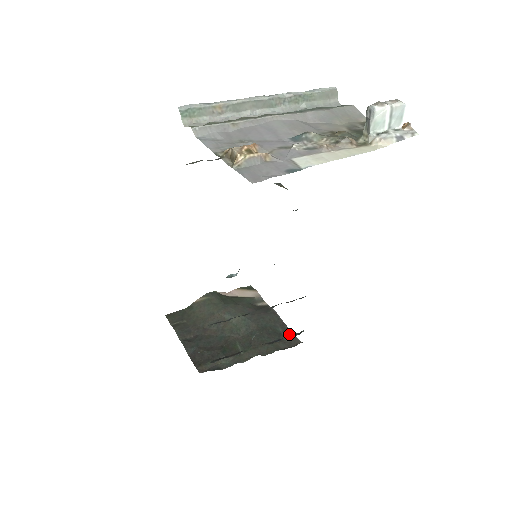
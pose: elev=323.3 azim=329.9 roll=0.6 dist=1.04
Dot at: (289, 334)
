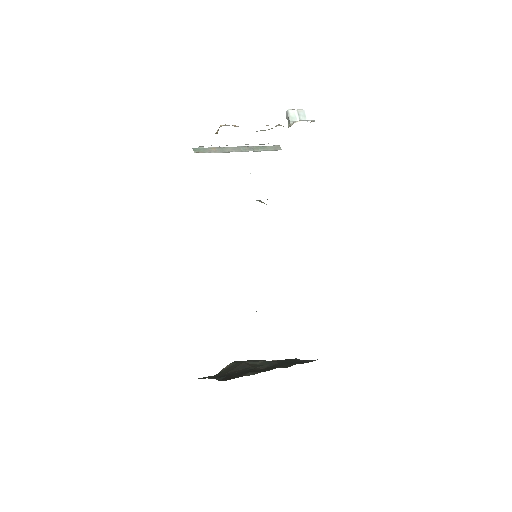
Dot at: (307, 361)
